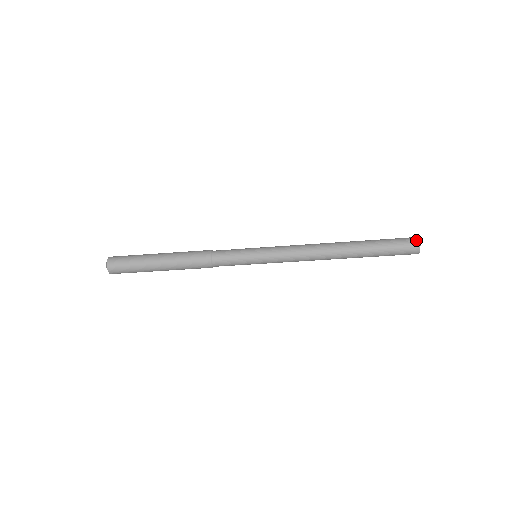
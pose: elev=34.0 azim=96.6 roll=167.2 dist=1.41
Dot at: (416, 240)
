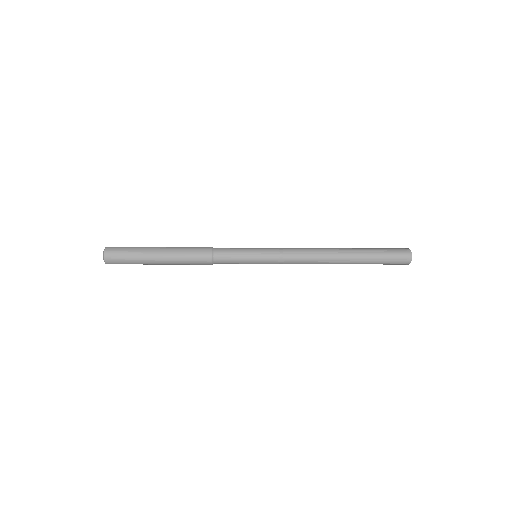
Dot at: (409, 260)
